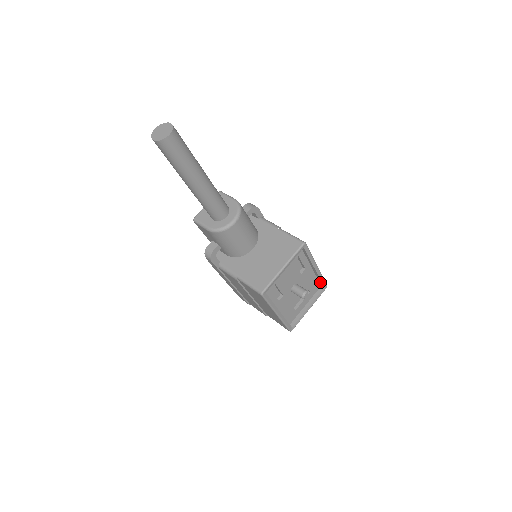
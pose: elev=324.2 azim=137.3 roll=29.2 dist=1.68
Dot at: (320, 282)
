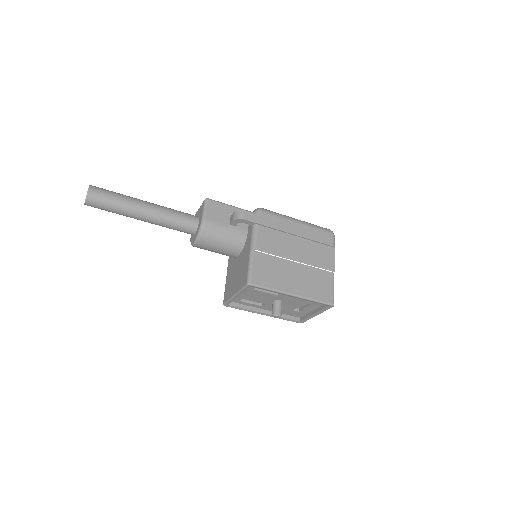
Dot at: occluded
